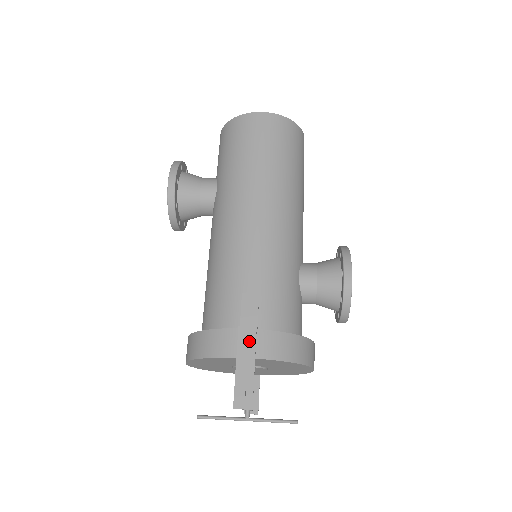
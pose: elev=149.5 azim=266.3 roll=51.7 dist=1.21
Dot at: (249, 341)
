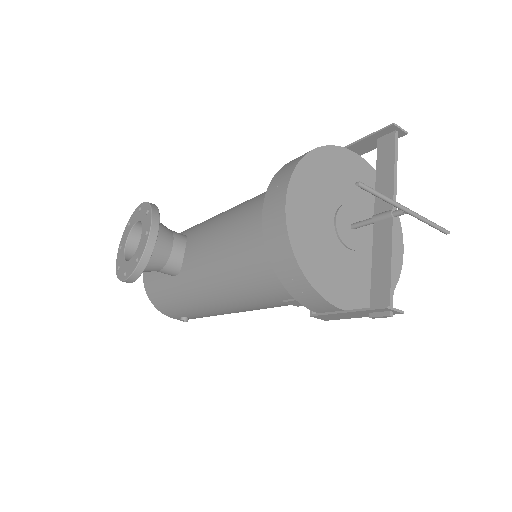
Dot at: occluded
